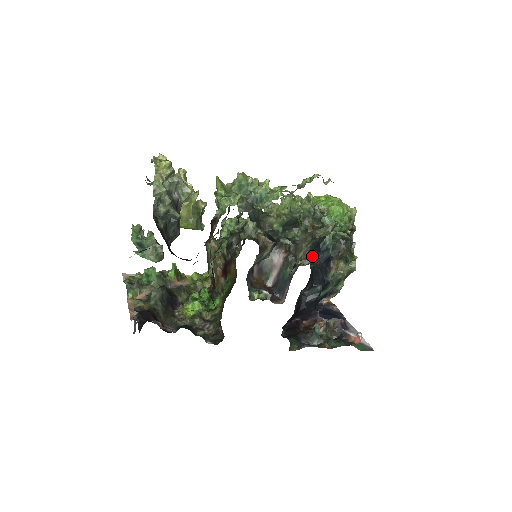
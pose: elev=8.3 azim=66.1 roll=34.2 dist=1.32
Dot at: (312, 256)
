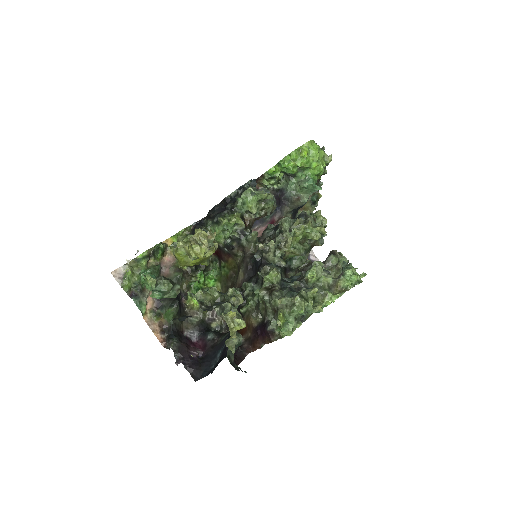
Dot at: occluded
